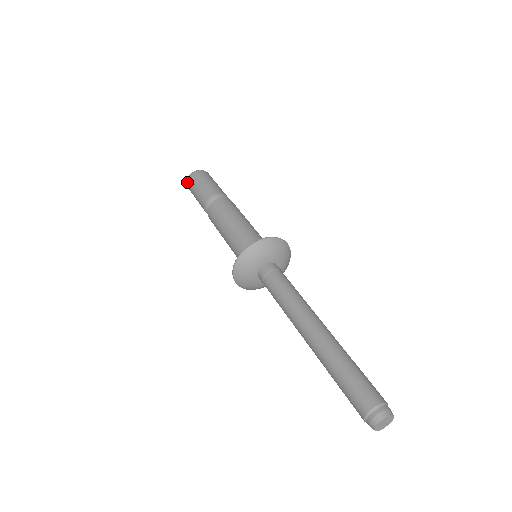
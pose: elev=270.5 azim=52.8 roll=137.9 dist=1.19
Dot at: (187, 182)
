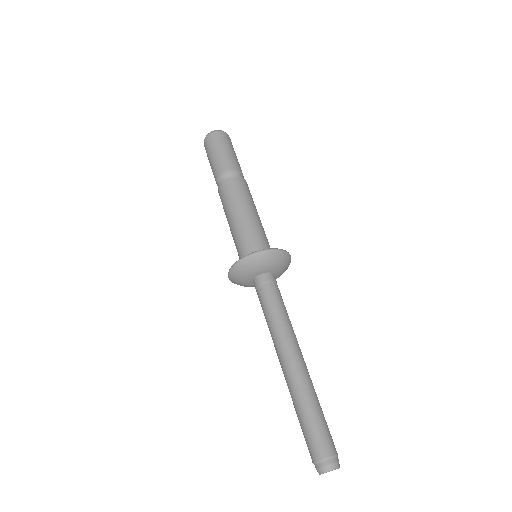
Dot at: (204, 142)
